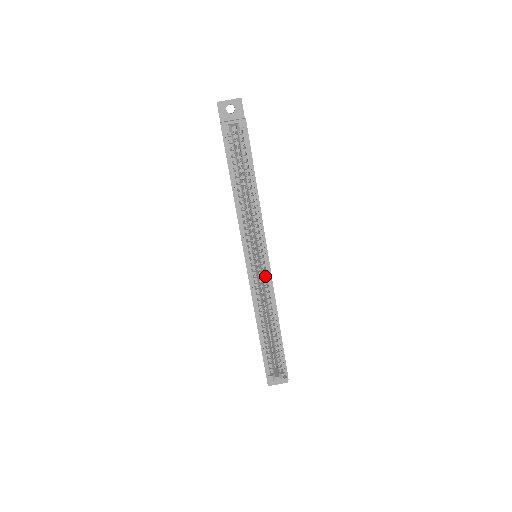
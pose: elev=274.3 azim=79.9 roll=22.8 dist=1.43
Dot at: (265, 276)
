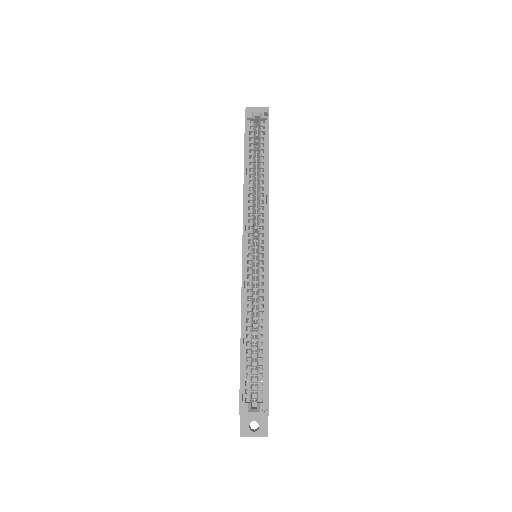
Dot at: occluded
